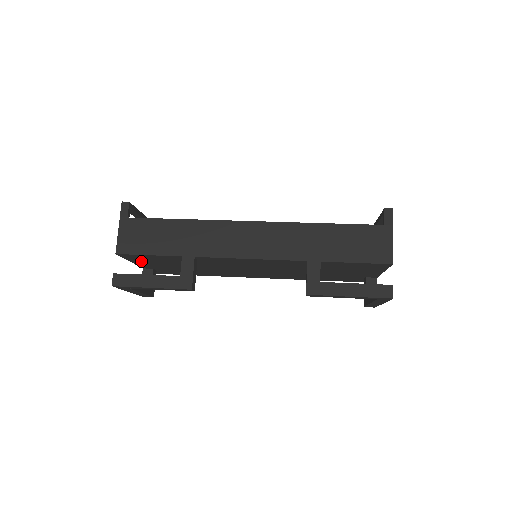
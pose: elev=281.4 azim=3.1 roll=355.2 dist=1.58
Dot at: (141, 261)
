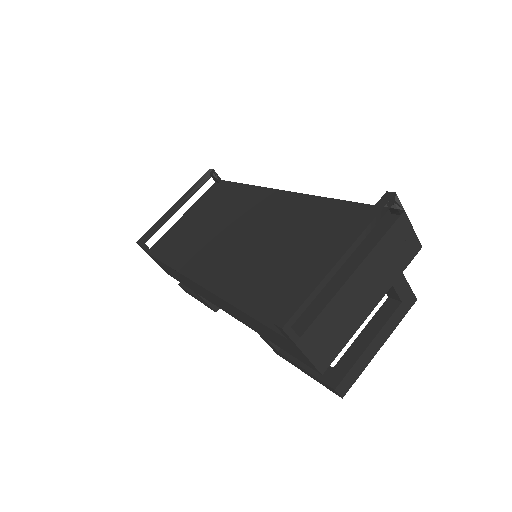
Dot at: occluded
